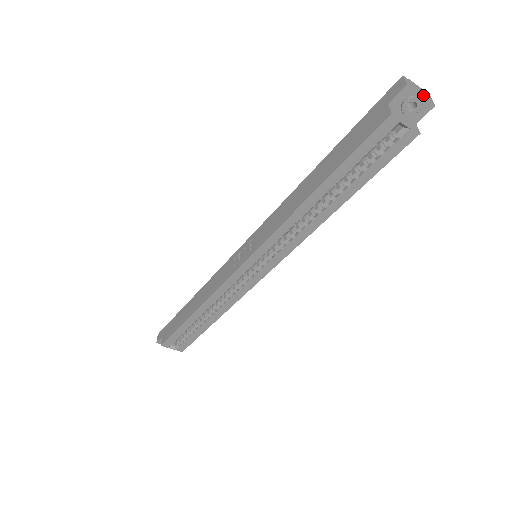
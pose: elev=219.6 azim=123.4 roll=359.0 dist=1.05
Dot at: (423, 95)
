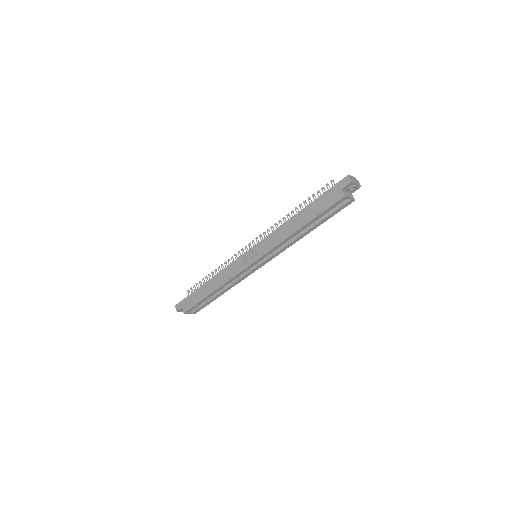
Dot at: (357, 183)
